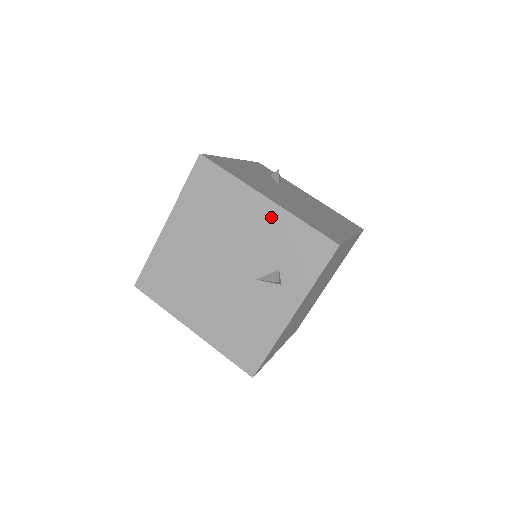
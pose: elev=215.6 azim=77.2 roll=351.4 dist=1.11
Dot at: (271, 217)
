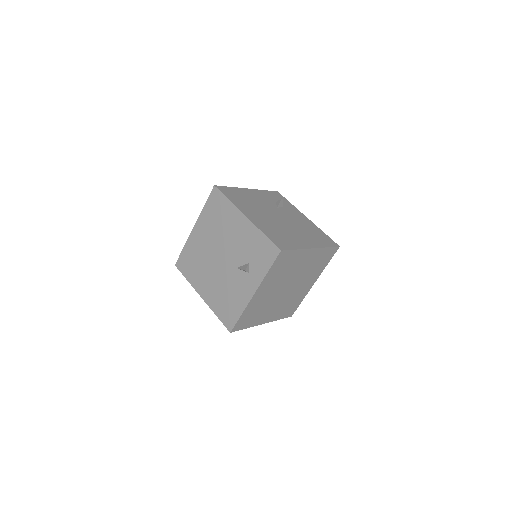
Dot at: (247, 229)
